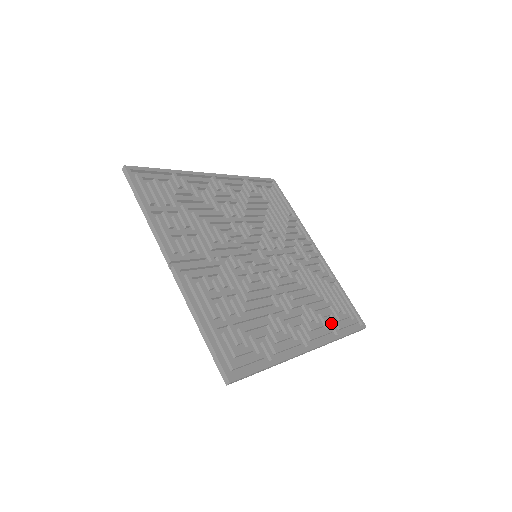
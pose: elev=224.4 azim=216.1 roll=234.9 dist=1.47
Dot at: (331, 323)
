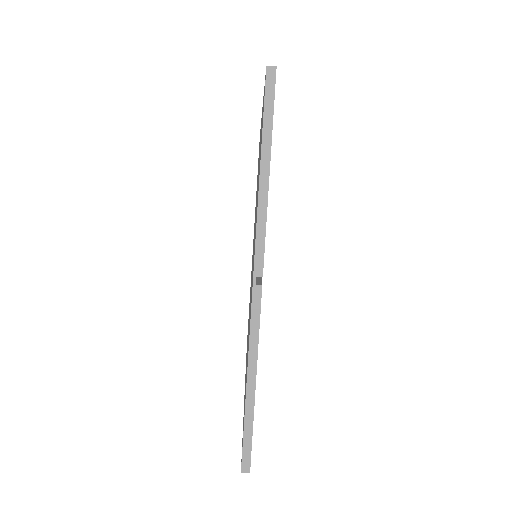
Dot at: occluded
